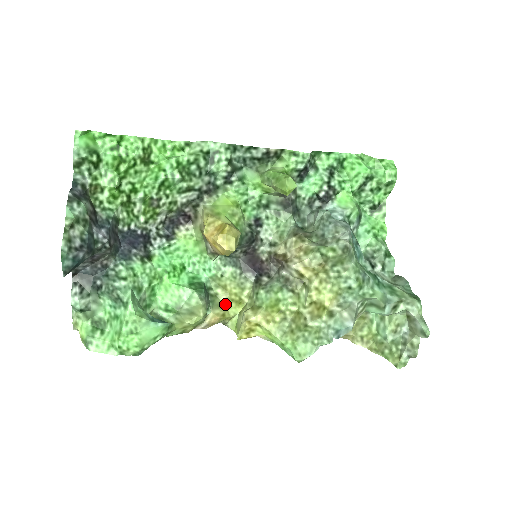
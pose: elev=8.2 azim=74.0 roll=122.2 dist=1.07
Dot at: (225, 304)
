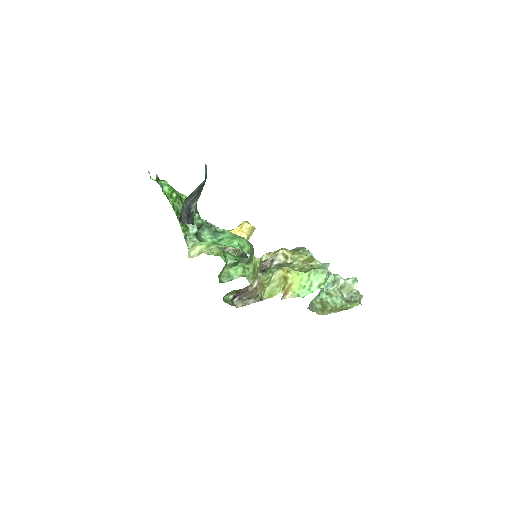
Dot at: occluded
